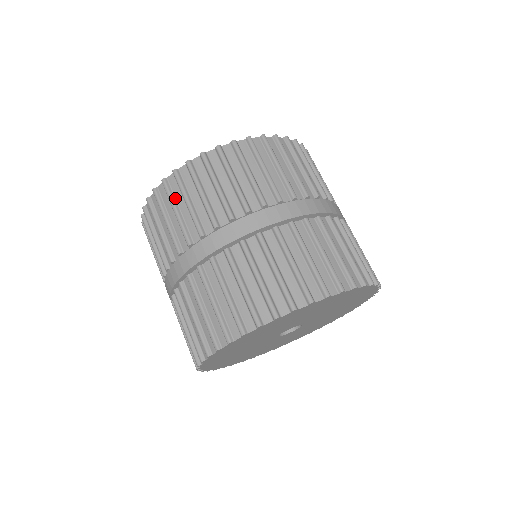
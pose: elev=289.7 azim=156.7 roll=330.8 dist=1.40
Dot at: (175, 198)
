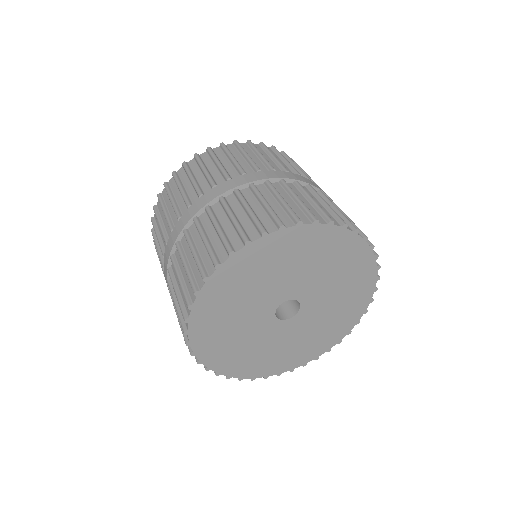
Dot at: (192, 172)
